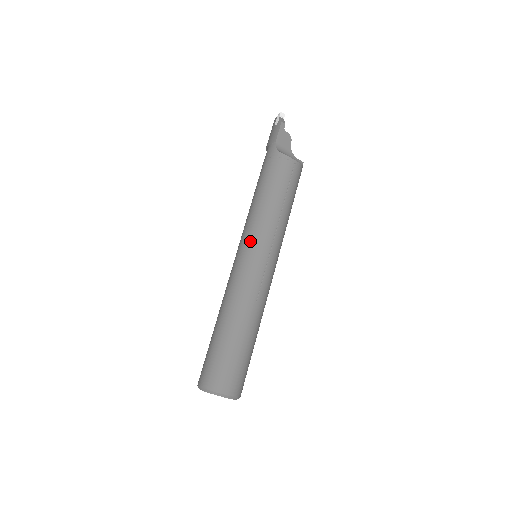
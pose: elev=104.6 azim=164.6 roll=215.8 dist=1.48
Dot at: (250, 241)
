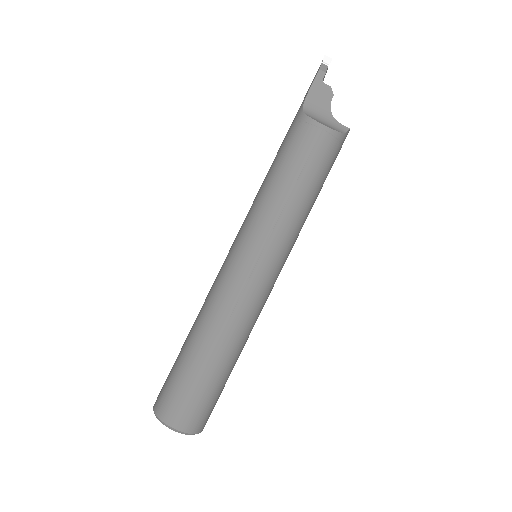
Dot at: (240, 236)
